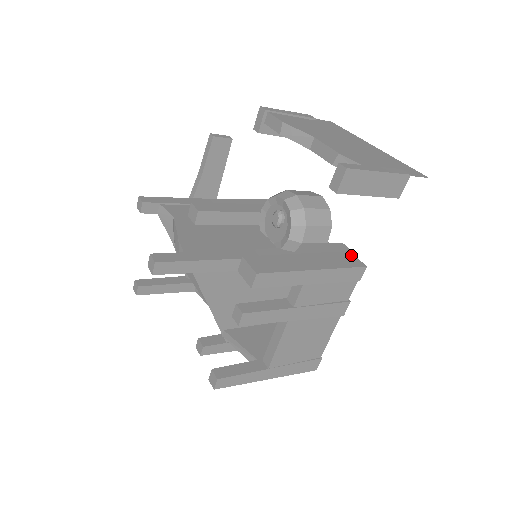
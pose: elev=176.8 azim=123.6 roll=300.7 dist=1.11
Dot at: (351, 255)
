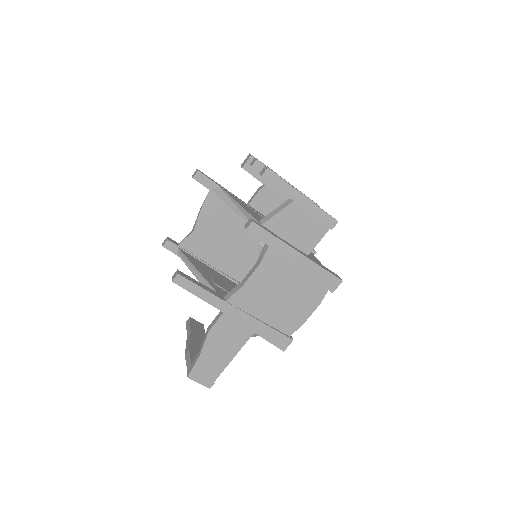
Dot at: occluded
